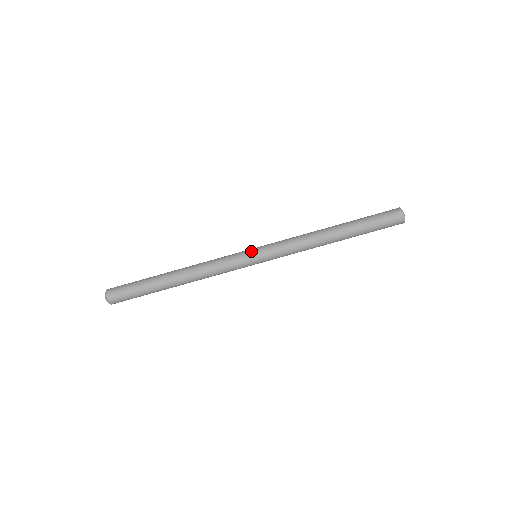
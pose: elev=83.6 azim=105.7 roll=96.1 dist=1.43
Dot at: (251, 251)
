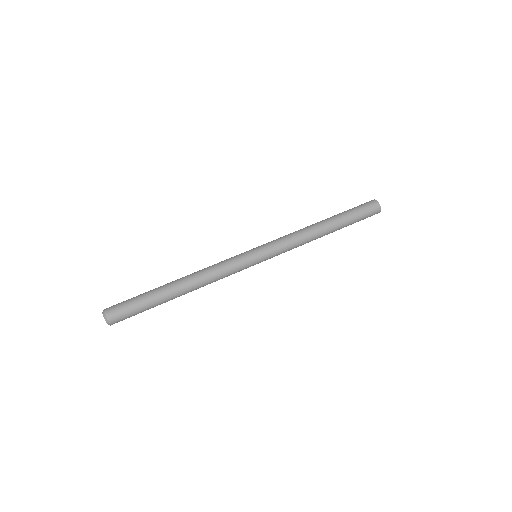
Dot at: (251, 250)
